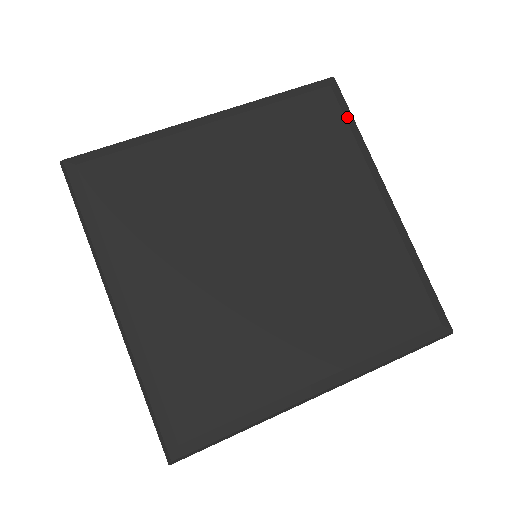
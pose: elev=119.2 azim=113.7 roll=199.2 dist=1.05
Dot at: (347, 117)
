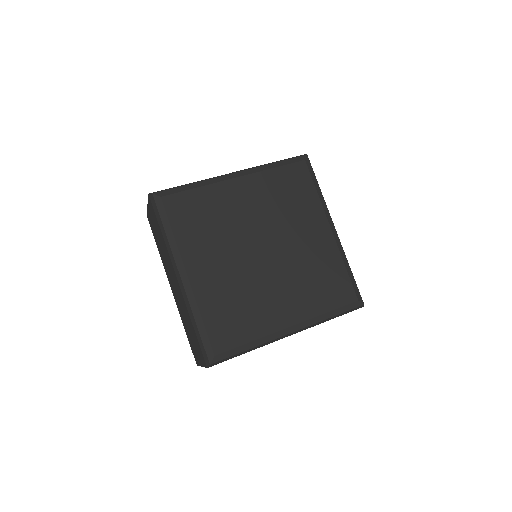
Dot at: (313, 179)
